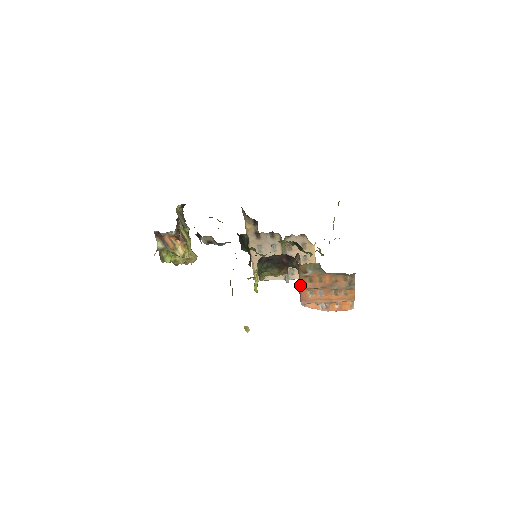
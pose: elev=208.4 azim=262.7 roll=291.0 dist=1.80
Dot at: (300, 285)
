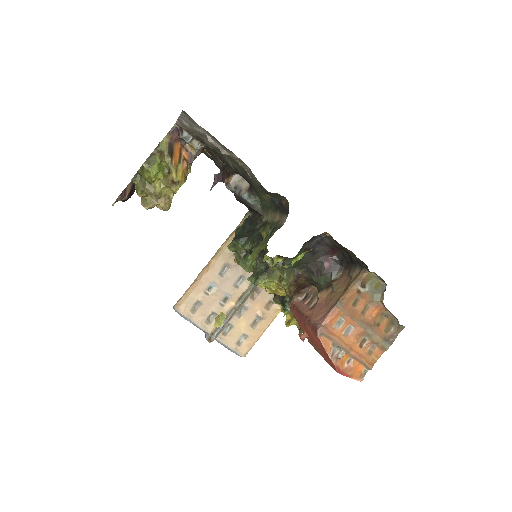
Dot at: (341, 300)
